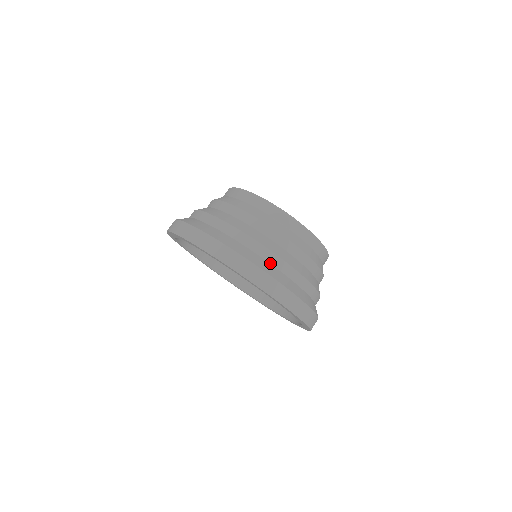
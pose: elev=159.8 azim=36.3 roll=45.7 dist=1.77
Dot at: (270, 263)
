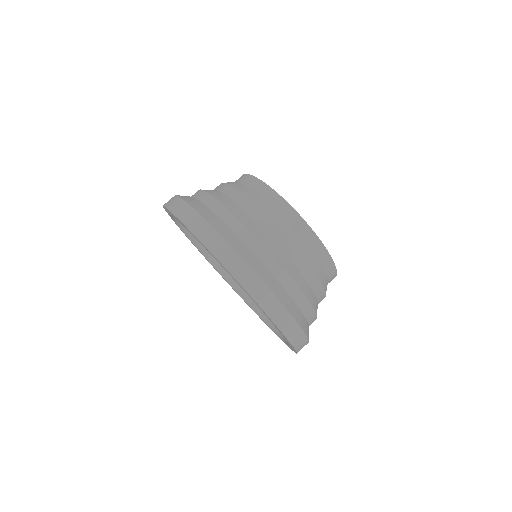
Dot at: (302, 311)
